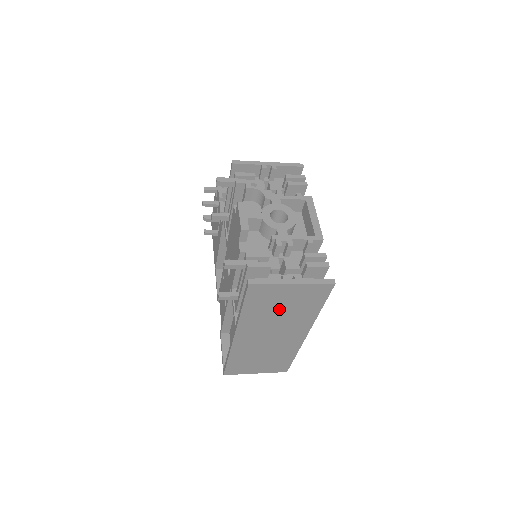
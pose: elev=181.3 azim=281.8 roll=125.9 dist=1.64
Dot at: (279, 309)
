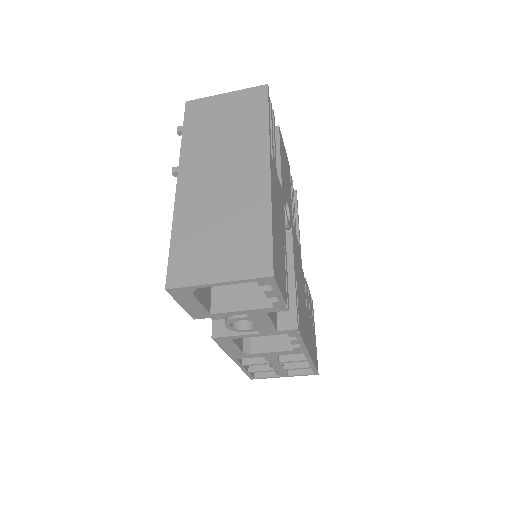
Dot at: (221, 127)
